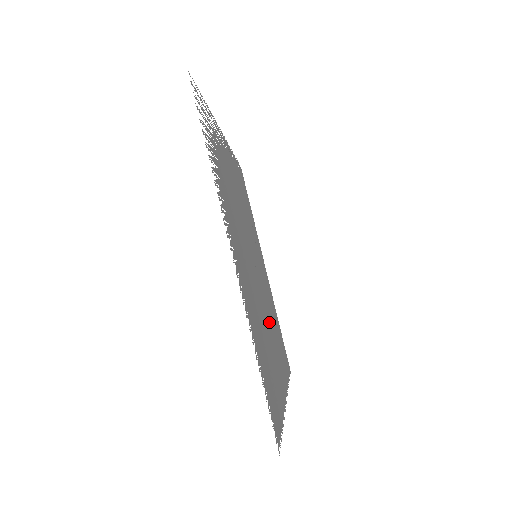
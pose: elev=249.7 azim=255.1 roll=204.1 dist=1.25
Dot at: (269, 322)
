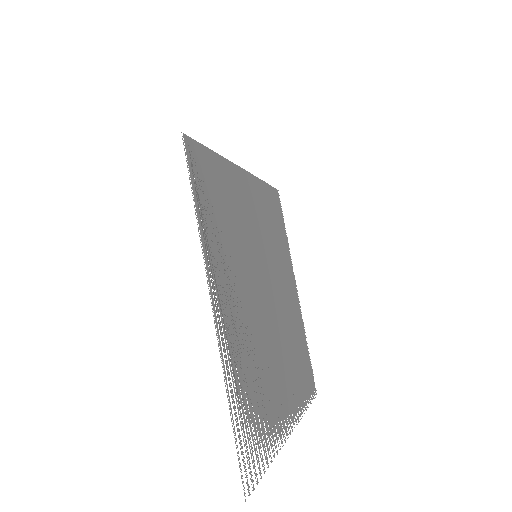
Dot at: (280, 284)
